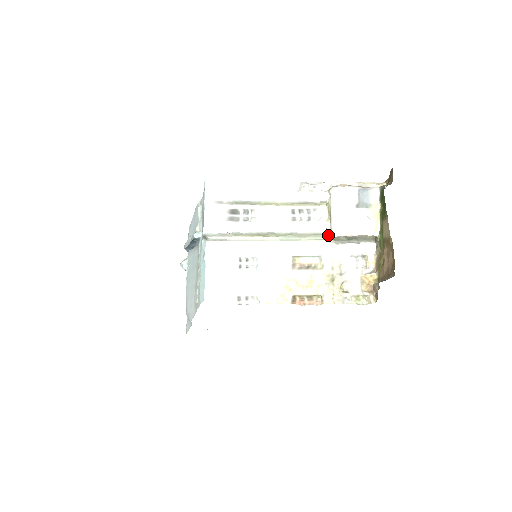
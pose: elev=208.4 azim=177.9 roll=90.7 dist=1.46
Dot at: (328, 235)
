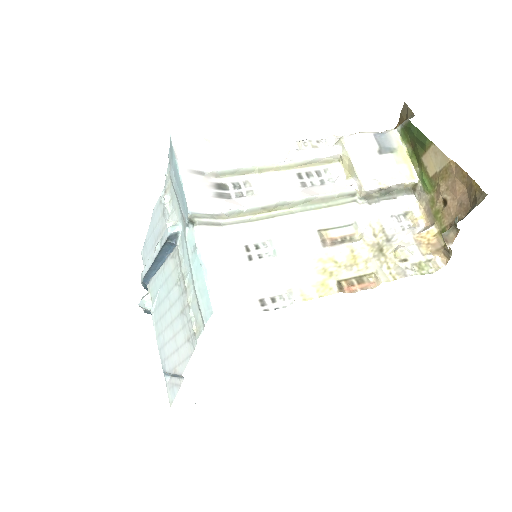
Dot at: (355, 194)
